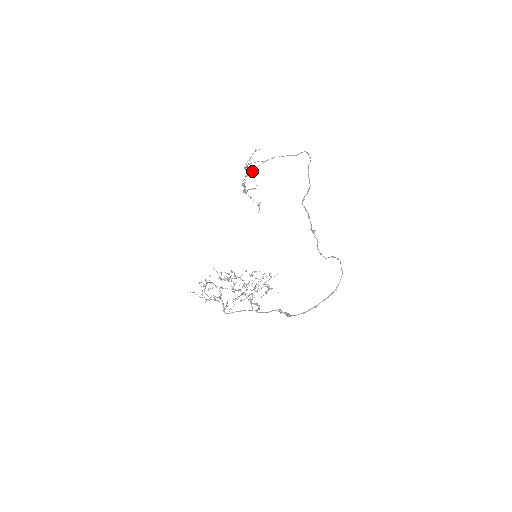
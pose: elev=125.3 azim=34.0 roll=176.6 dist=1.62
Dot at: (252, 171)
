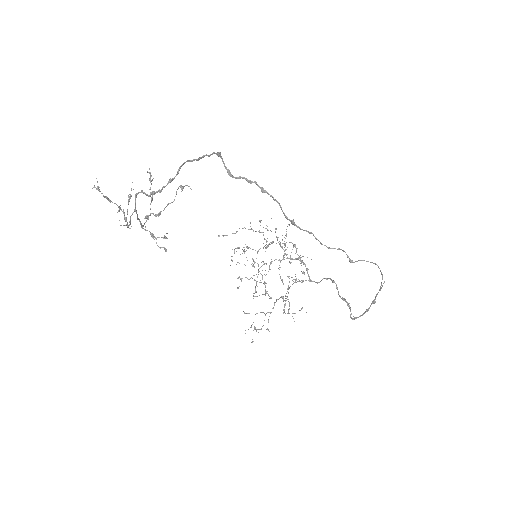
Dot at: (139, 221)
